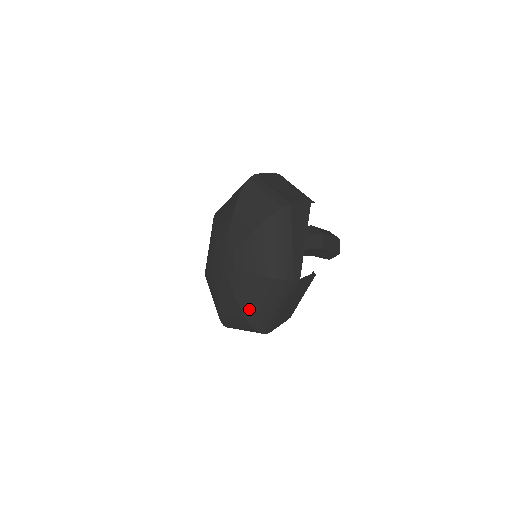
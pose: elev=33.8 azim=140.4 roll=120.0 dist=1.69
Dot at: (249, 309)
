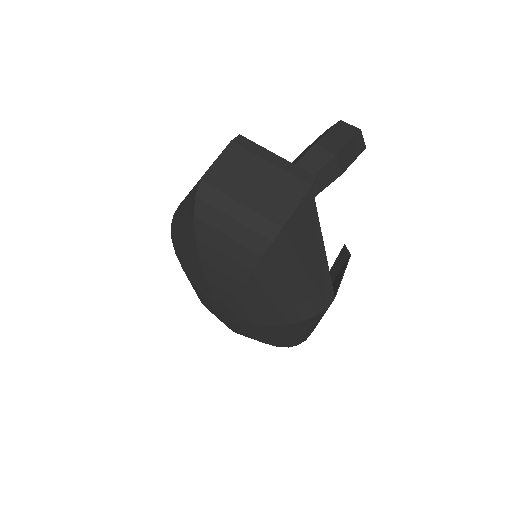
Dot at: (279, 343)
